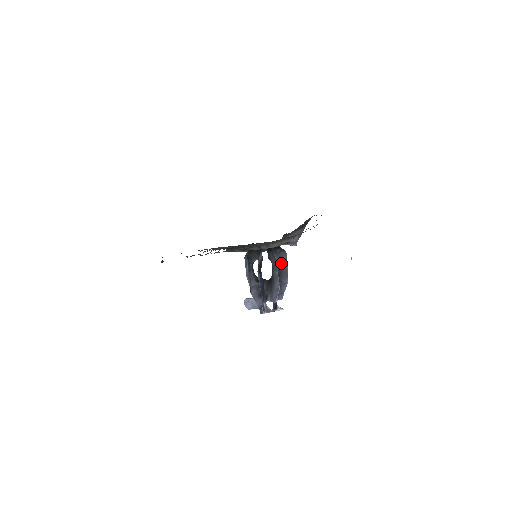
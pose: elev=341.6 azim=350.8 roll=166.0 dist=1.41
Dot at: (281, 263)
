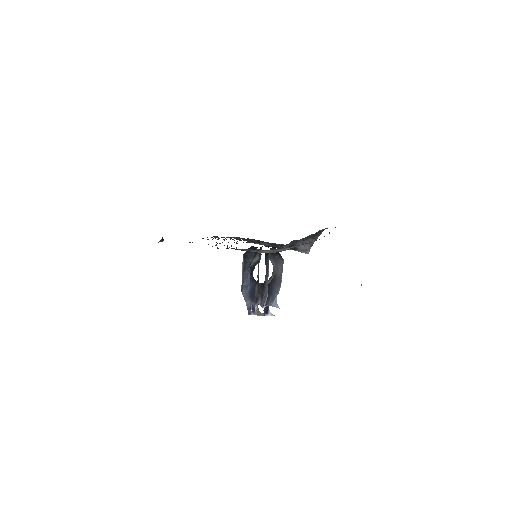
Dot at: (277, 270)
